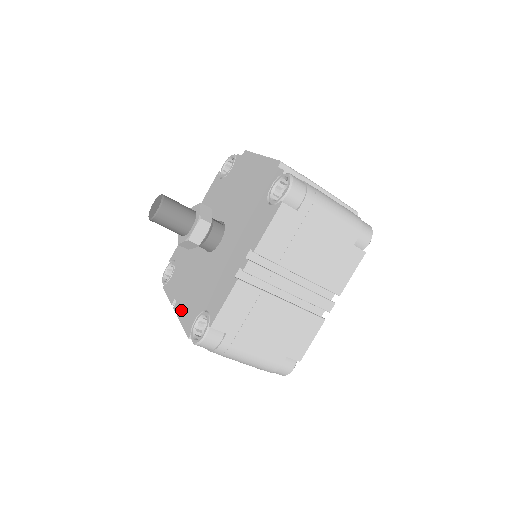
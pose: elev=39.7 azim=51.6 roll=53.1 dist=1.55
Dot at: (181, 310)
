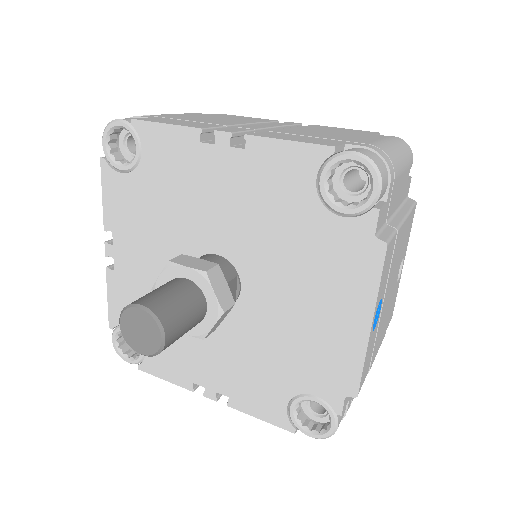
Dot at: (114, 275)
